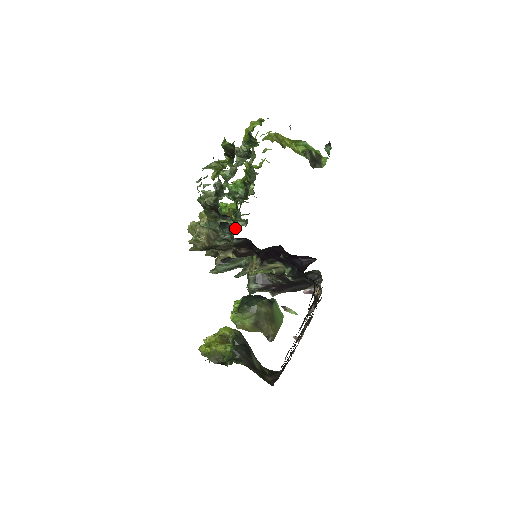
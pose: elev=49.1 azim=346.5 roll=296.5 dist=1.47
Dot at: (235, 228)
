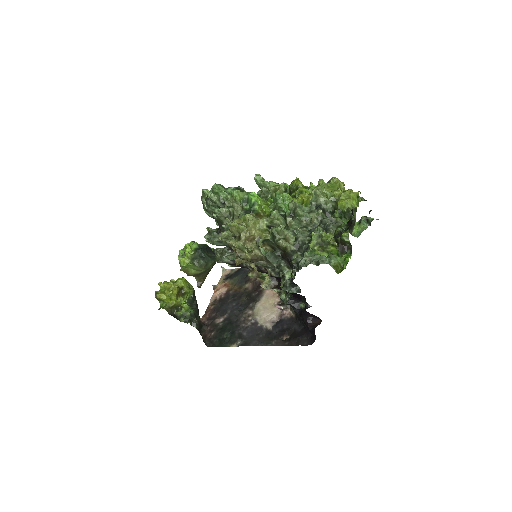
Dot at: occluded
